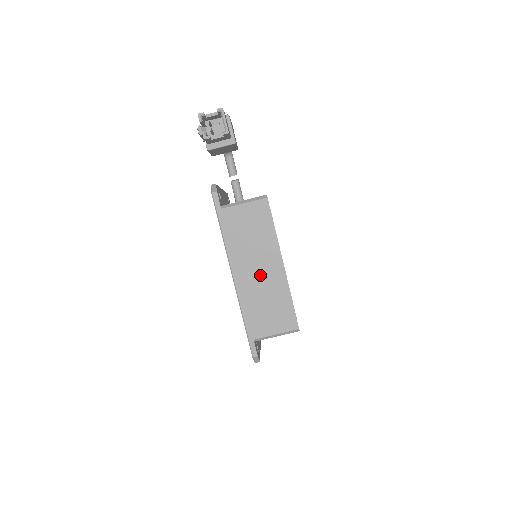
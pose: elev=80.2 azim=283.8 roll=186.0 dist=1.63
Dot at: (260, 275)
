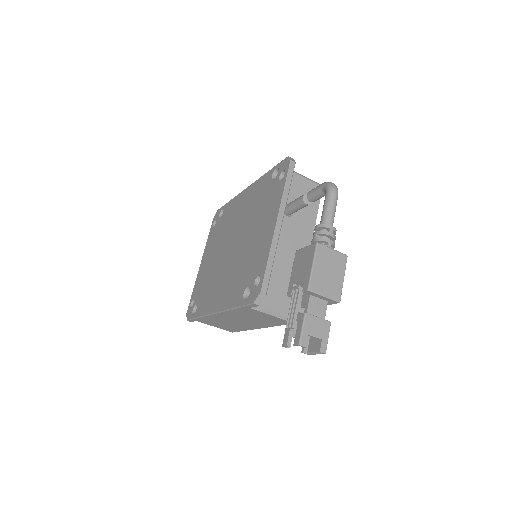
Dot at: (236, 322)
